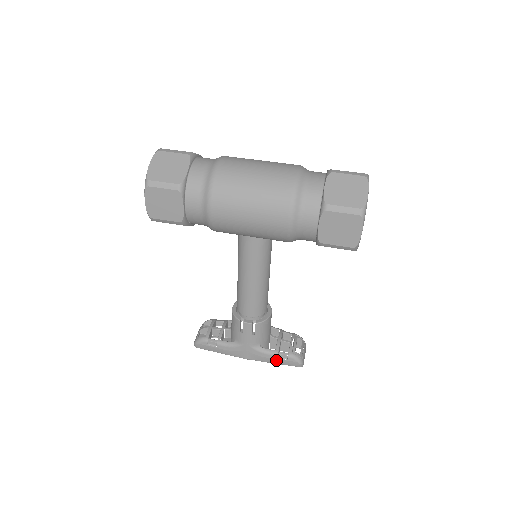
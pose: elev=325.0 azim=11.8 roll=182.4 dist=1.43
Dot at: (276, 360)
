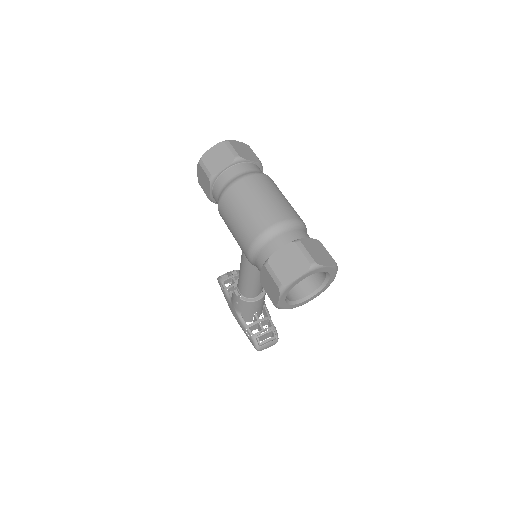
Dot at: (245, 332)
